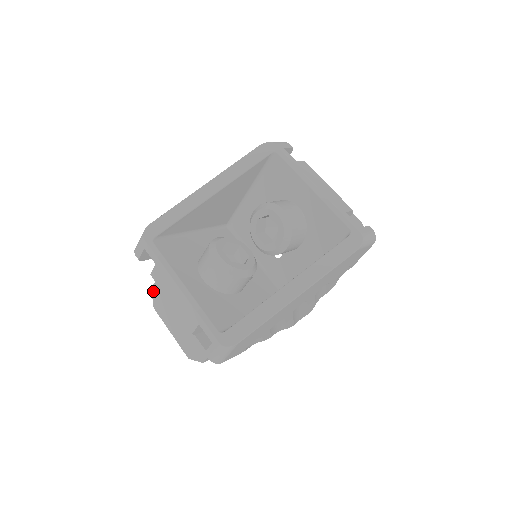
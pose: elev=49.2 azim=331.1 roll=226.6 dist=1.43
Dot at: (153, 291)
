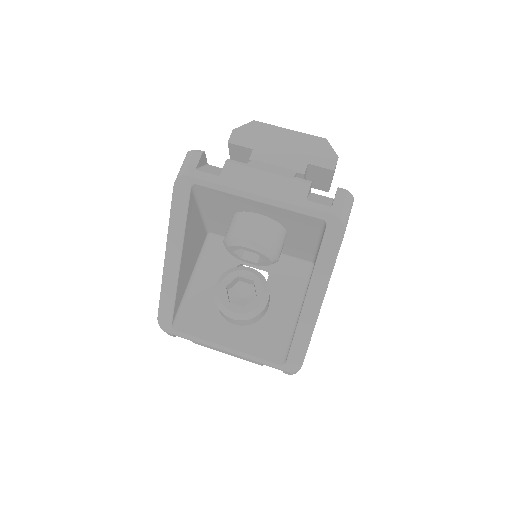
Dot at: occluded
